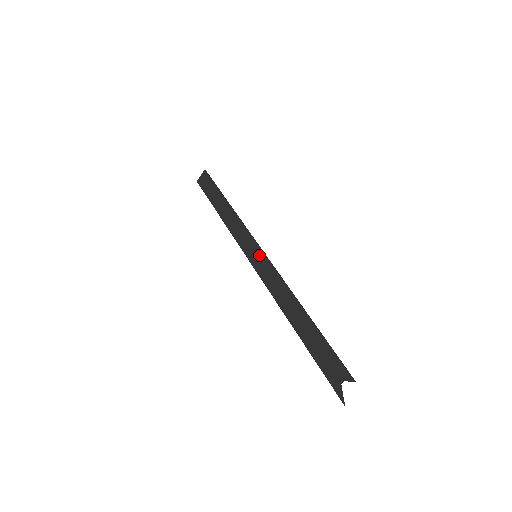
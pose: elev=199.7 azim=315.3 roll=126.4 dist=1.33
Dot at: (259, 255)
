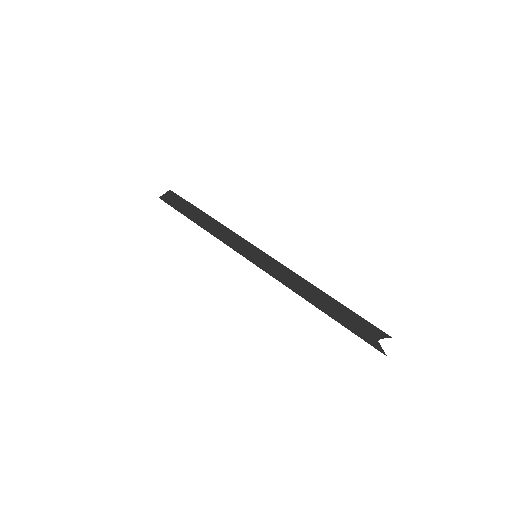
Dot at: (261, 255)
